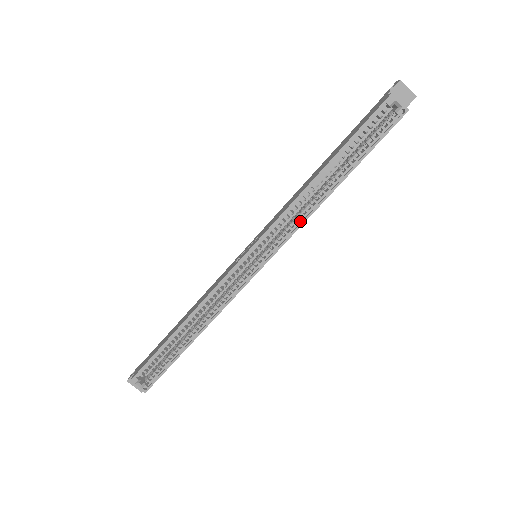
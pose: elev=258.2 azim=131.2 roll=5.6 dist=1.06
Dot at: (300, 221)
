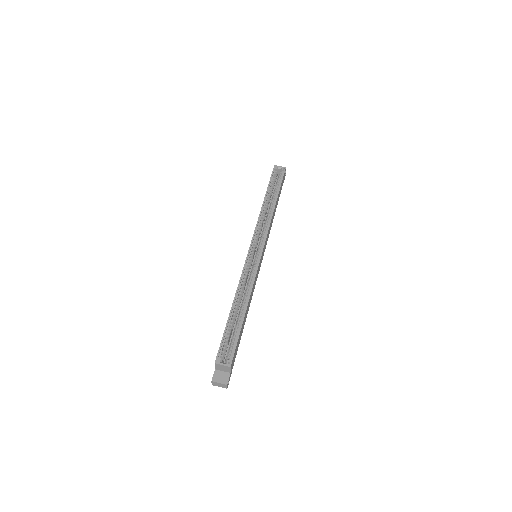
Dot at: (268, 223)
